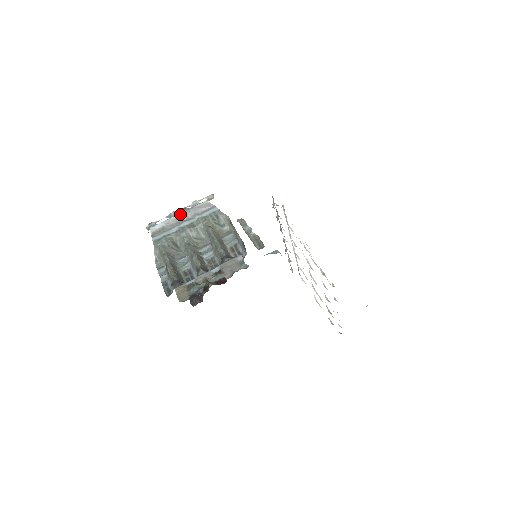
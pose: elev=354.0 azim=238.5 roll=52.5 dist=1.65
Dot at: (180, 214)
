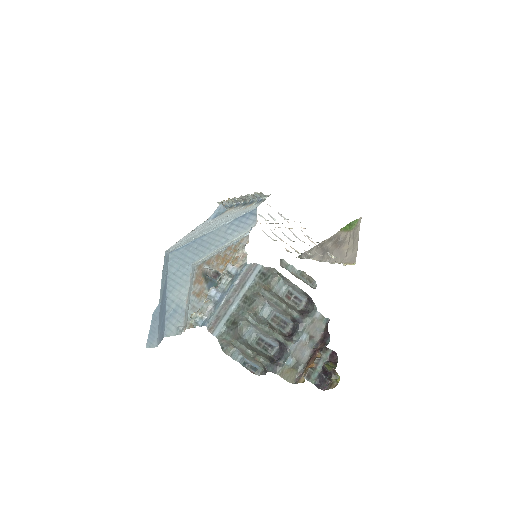
Dot at: (228, 293)
